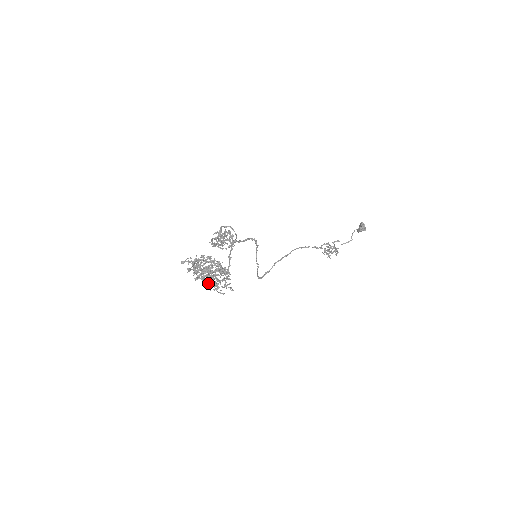
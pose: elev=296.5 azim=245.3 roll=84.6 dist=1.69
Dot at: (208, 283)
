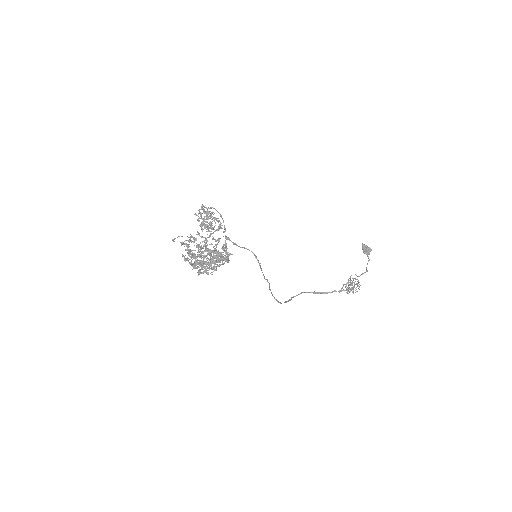
Dot at: (206, 264)
